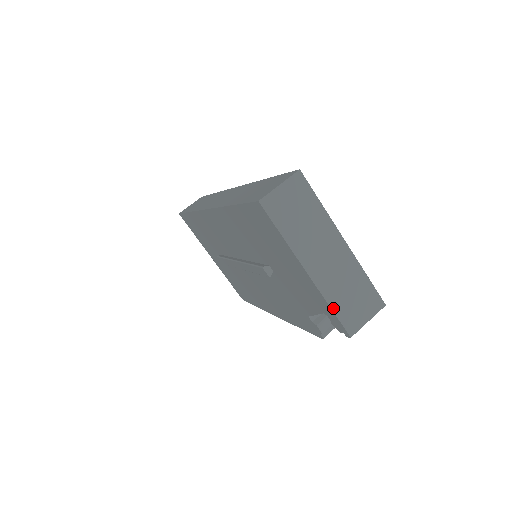
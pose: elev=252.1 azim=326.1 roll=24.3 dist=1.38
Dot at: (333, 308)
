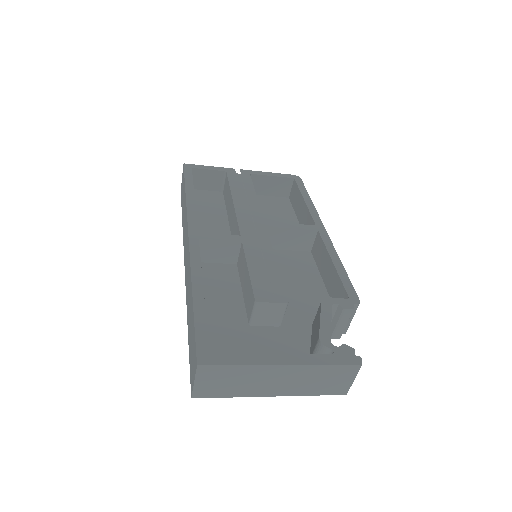
Dot at: (314, 394)
